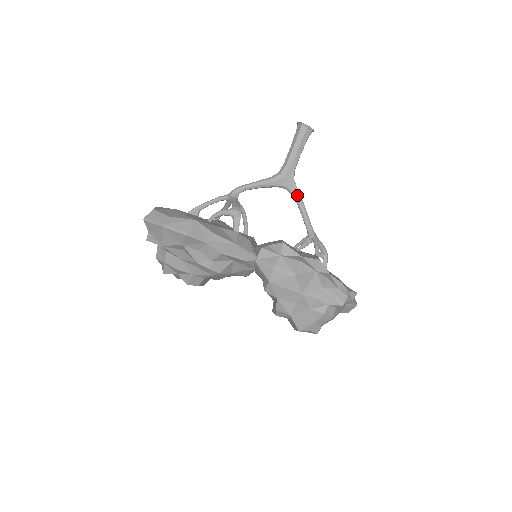
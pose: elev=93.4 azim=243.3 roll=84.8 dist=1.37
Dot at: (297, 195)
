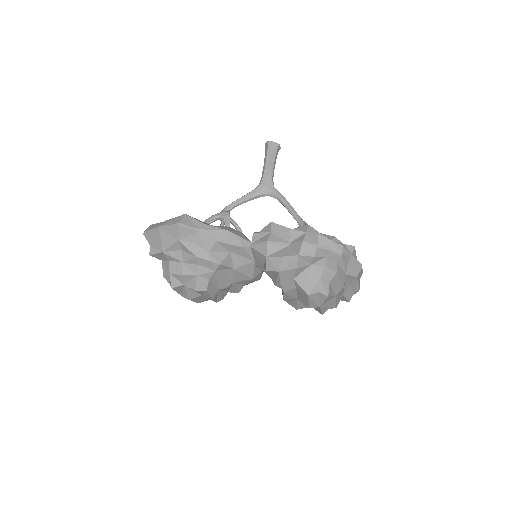
Dot at: (280, 196)
